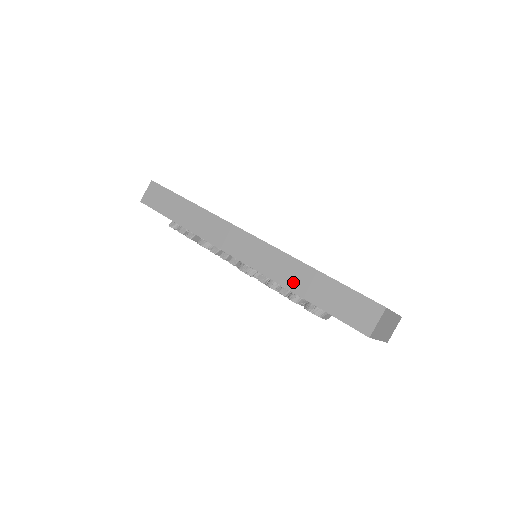
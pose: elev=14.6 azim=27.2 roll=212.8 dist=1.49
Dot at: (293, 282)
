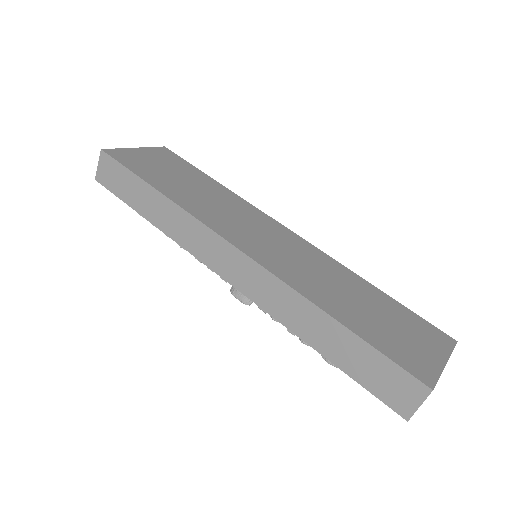
Dot at: (303, 328)
